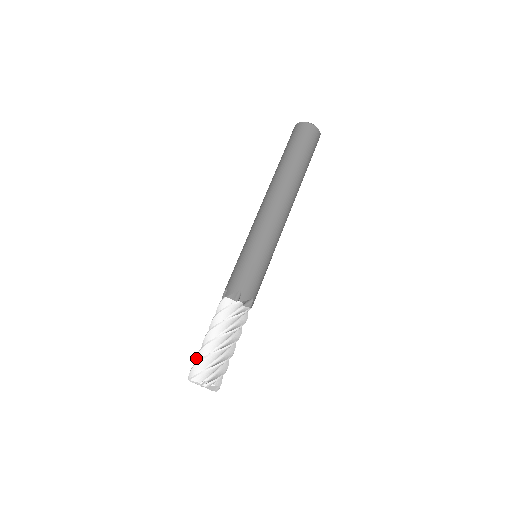
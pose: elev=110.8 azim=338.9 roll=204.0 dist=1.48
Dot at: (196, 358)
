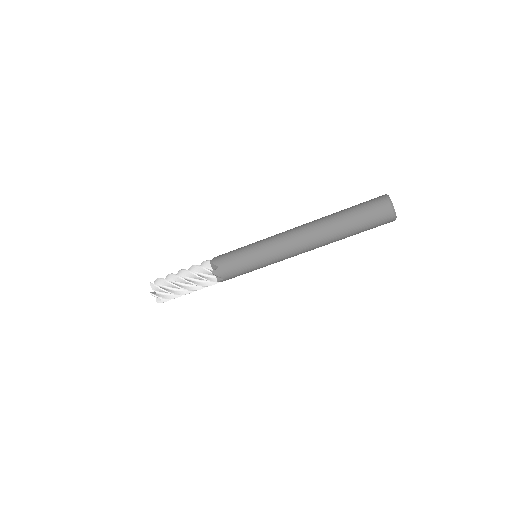
Dot at: (164, 281)
